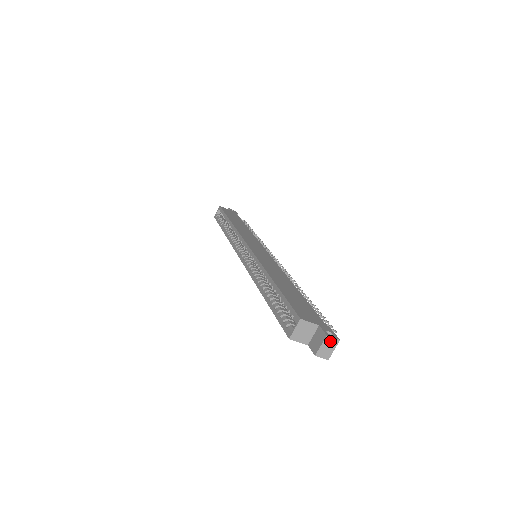
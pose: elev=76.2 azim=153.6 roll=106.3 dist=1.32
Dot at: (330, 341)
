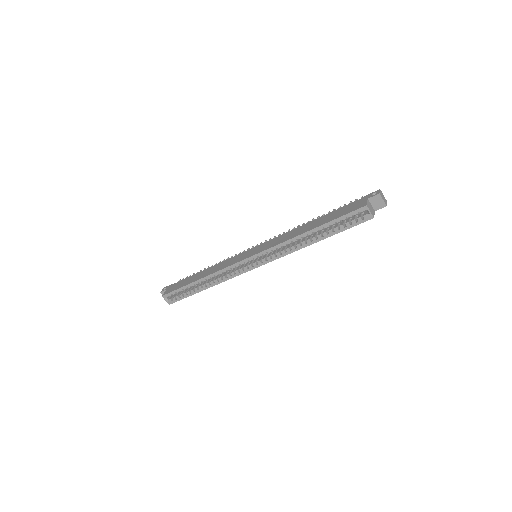
Dot at: (381, 194)
